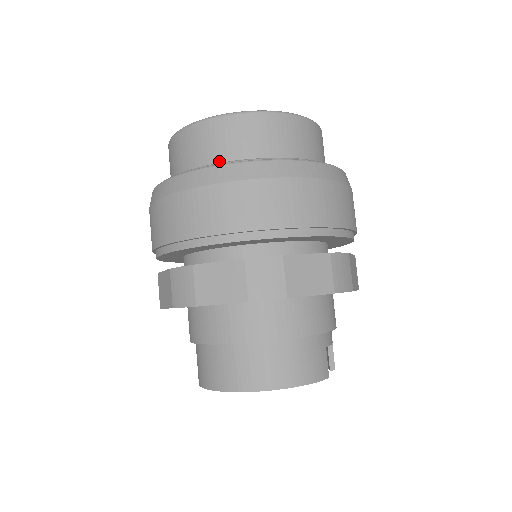
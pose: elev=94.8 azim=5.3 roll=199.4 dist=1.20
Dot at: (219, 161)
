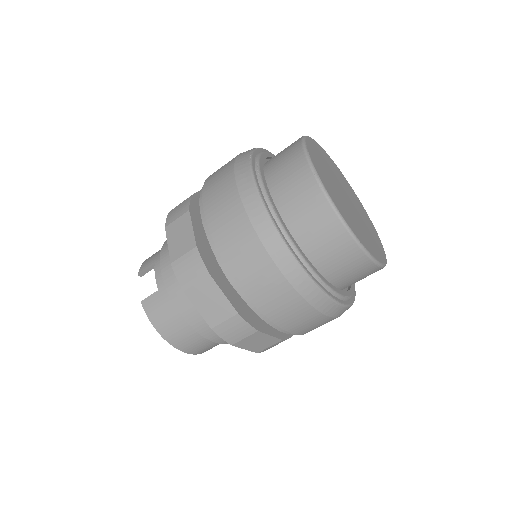
Dot at: (340, 283)
